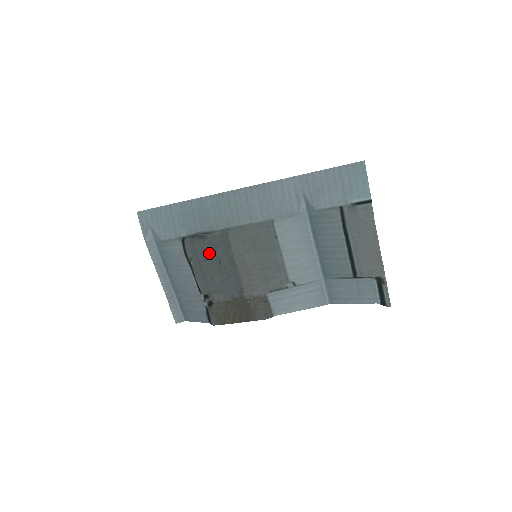
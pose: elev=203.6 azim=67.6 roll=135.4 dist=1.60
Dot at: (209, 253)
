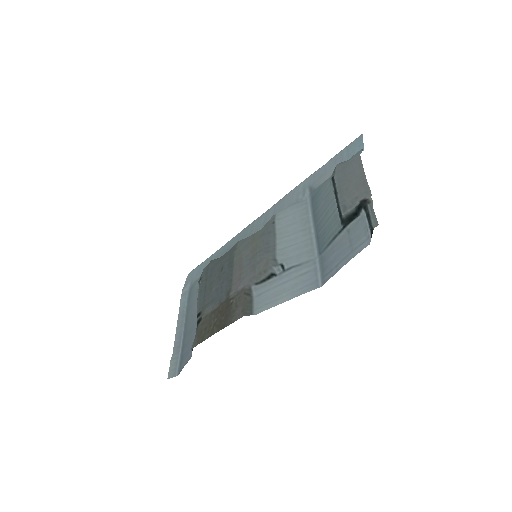
Dot at: (217, 266)
